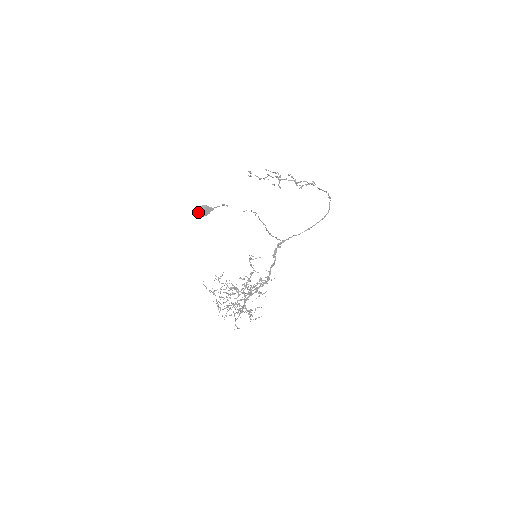
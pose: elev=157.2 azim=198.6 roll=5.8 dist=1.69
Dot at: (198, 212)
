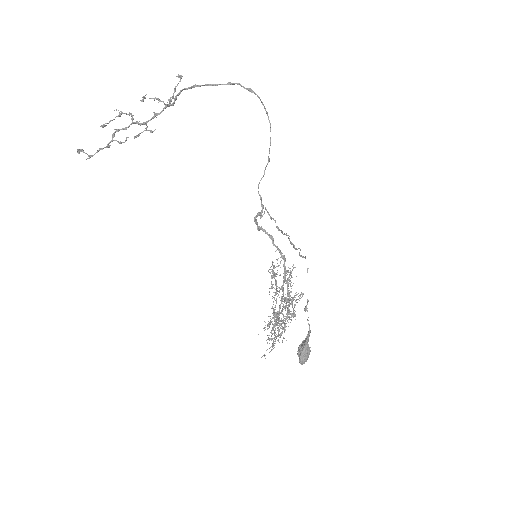
Dot at: occluded
